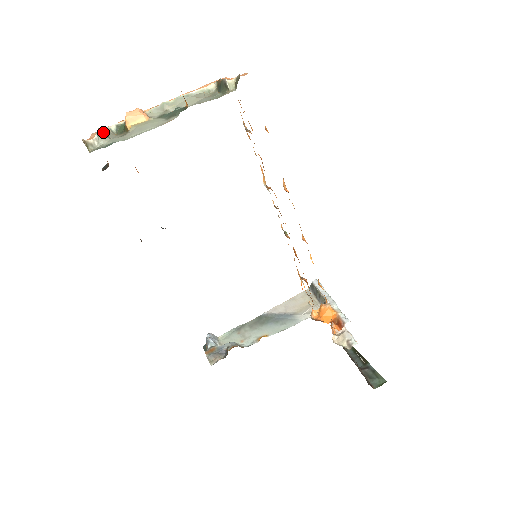
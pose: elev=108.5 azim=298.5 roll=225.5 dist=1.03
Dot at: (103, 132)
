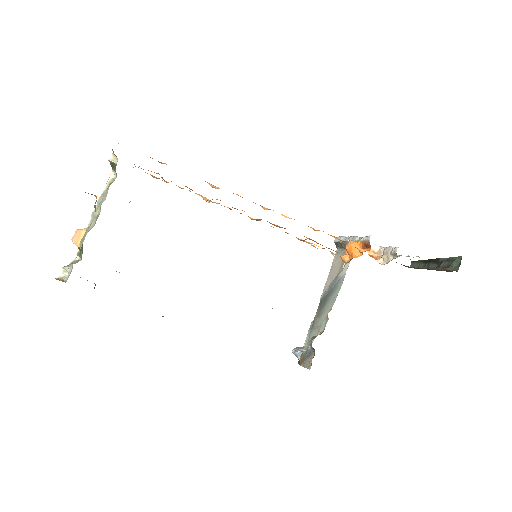
Dot at: occluded
